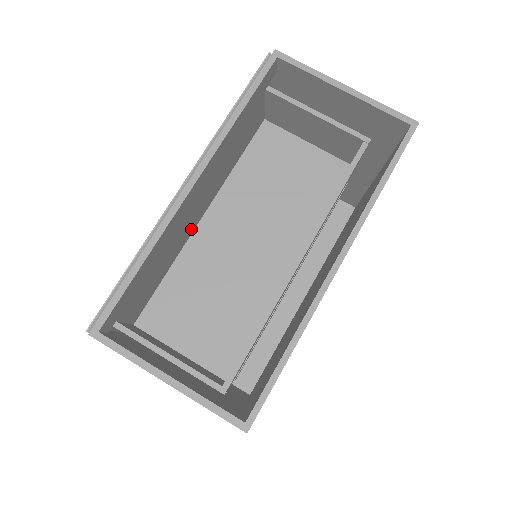
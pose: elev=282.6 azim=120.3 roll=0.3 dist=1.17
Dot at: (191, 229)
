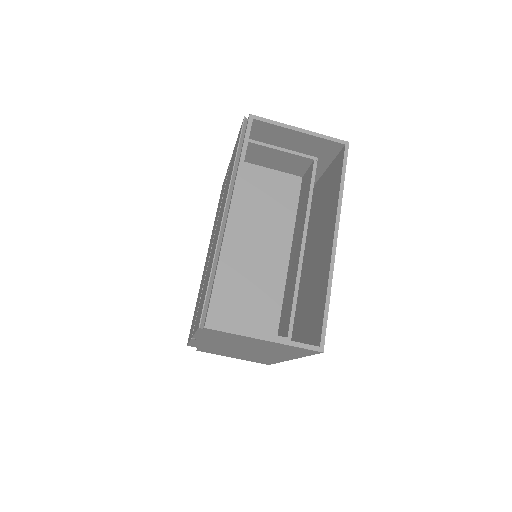
Dot at: occluded
